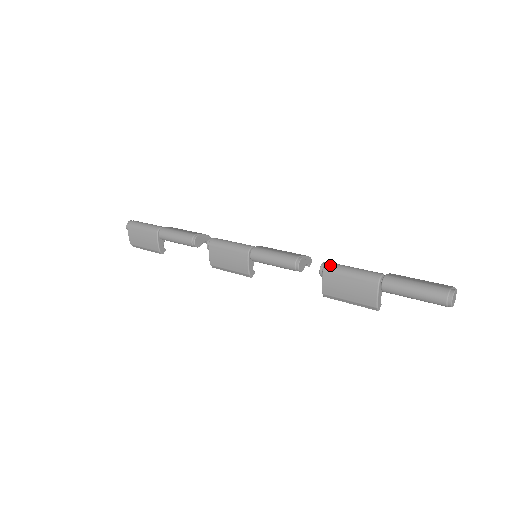
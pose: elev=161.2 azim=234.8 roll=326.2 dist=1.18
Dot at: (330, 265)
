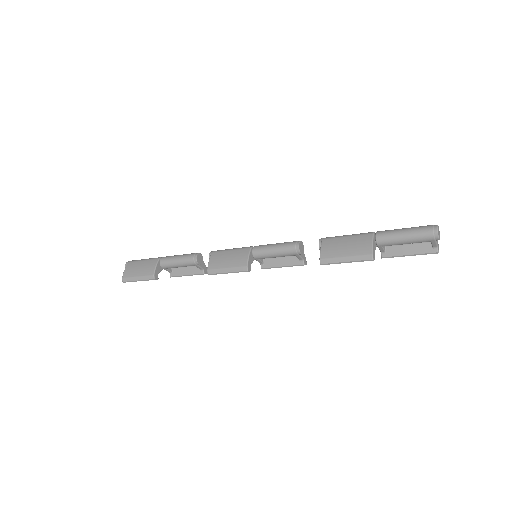
Dot at: (329, 237)
